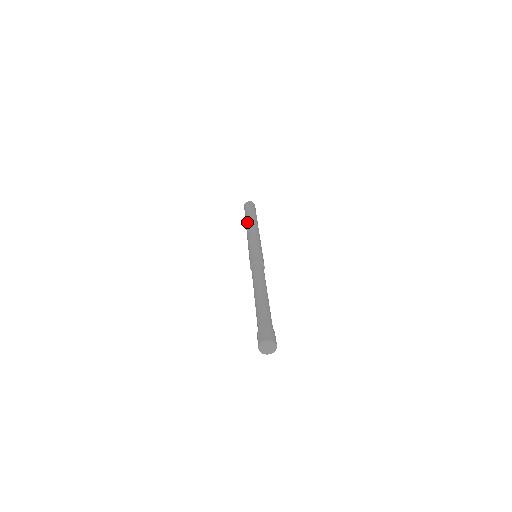
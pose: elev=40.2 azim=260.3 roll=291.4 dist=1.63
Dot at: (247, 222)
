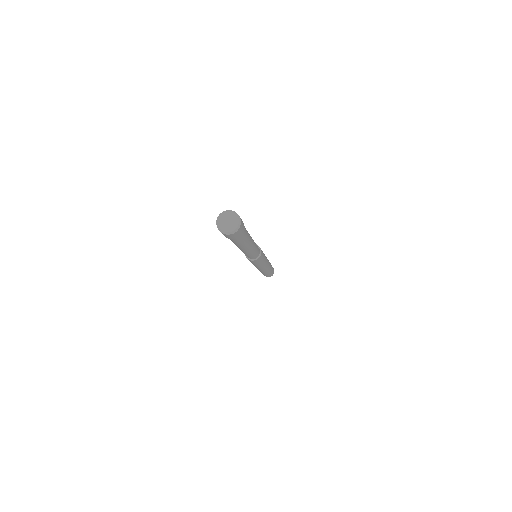
Dot at: occluded
